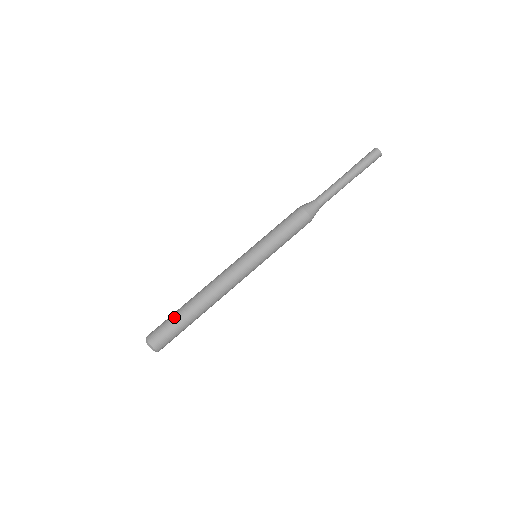
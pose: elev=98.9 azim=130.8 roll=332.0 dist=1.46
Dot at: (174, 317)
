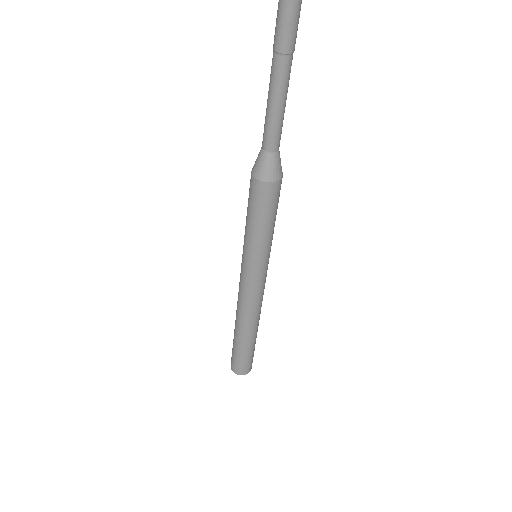
Dot at: (235, 349)
